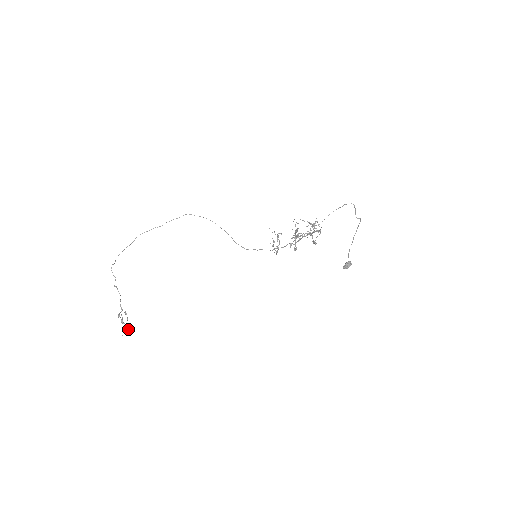
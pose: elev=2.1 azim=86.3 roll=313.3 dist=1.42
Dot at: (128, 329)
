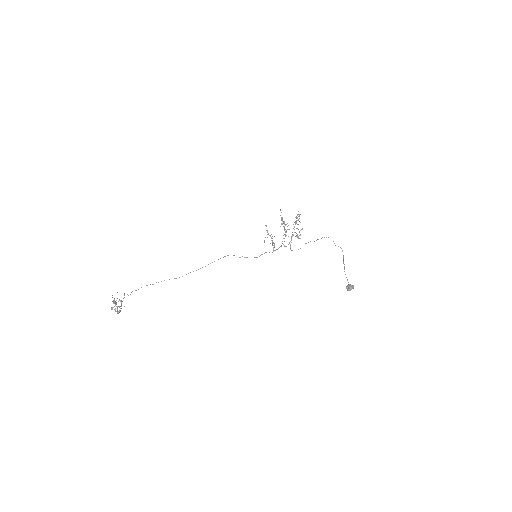
Dot at: (117, 307)
